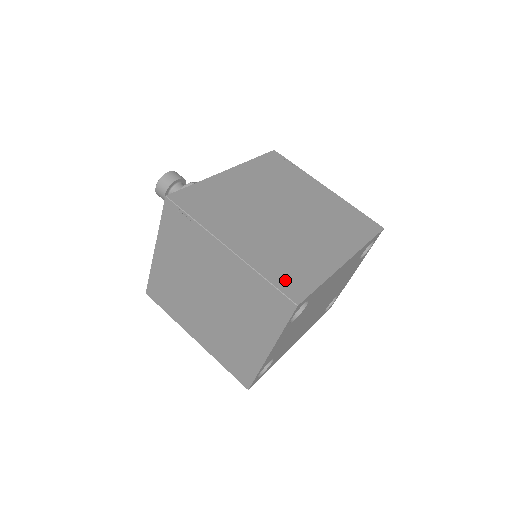
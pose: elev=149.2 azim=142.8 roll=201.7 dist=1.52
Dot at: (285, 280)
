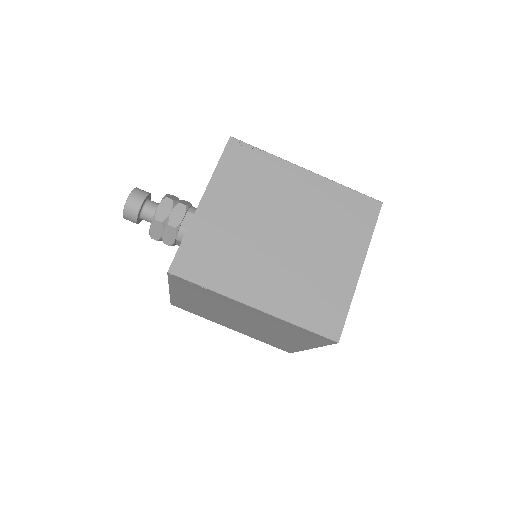
Dot at: occluded
